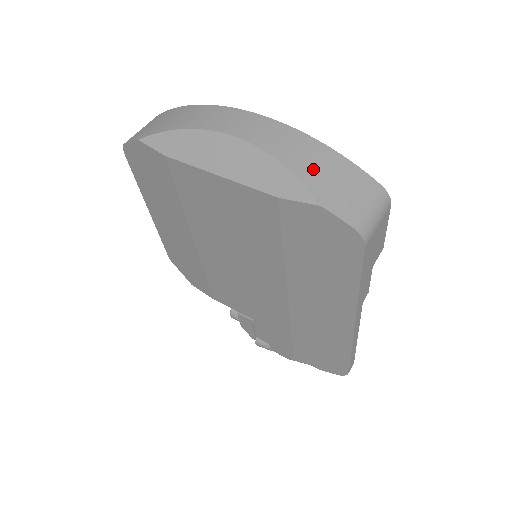
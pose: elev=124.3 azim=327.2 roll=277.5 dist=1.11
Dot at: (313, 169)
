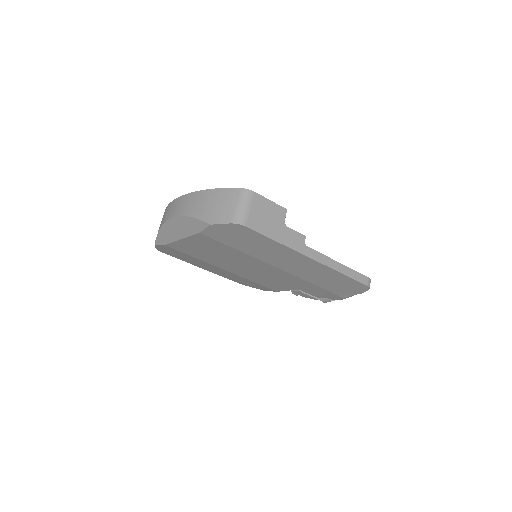
Dot at: (203, 208)
